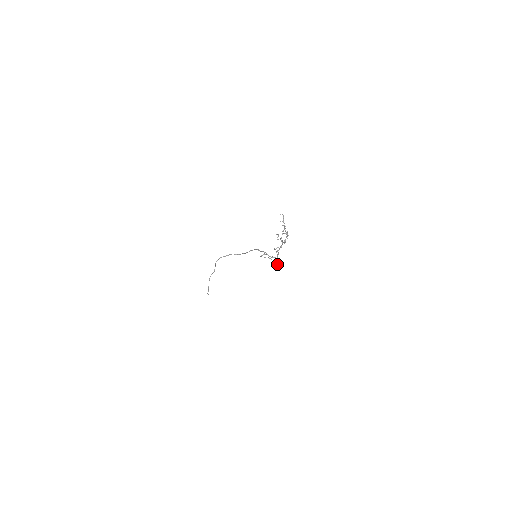
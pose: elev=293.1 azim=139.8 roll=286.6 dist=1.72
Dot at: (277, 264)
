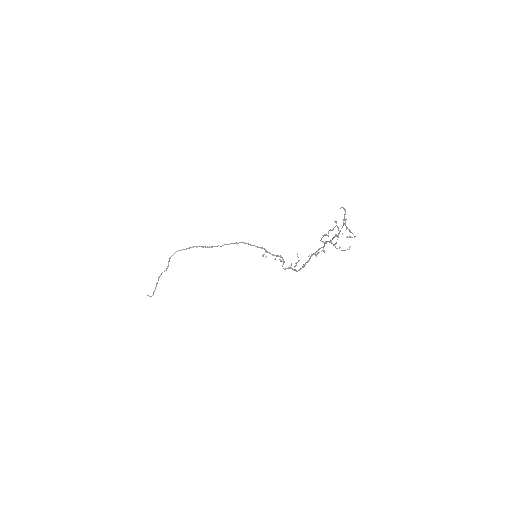
Dot at: (299, 270)
